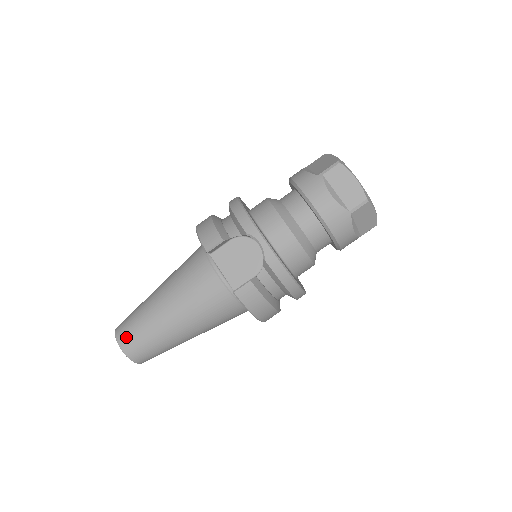
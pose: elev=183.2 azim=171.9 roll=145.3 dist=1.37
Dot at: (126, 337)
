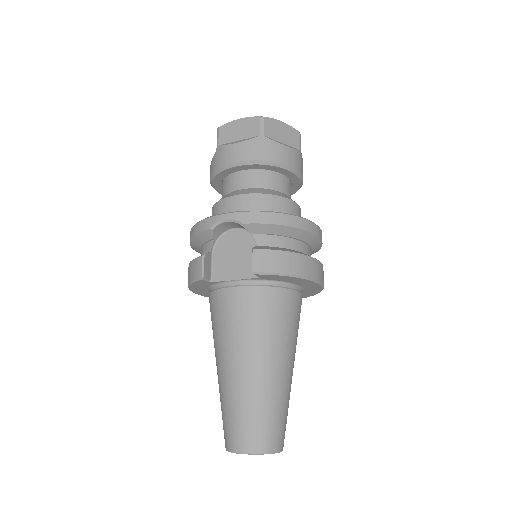
Dot at: (235, 437)
